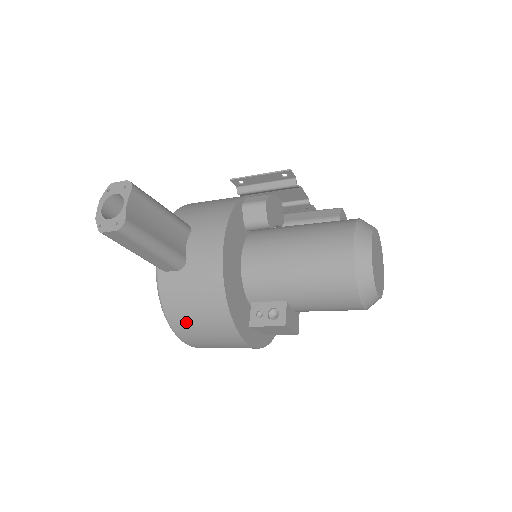
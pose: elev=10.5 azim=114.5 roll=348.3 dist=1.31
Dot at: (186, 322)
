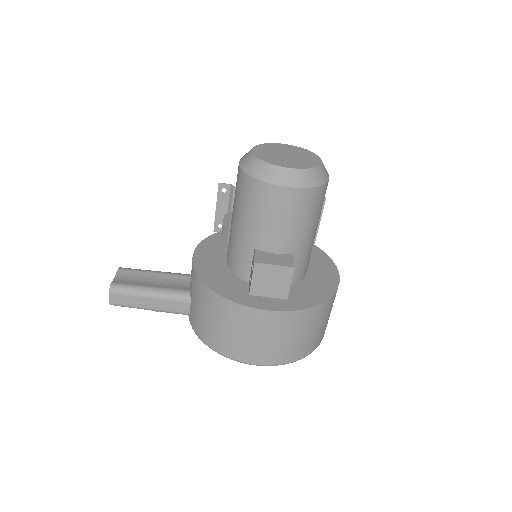
Dot at: (215, 335)
